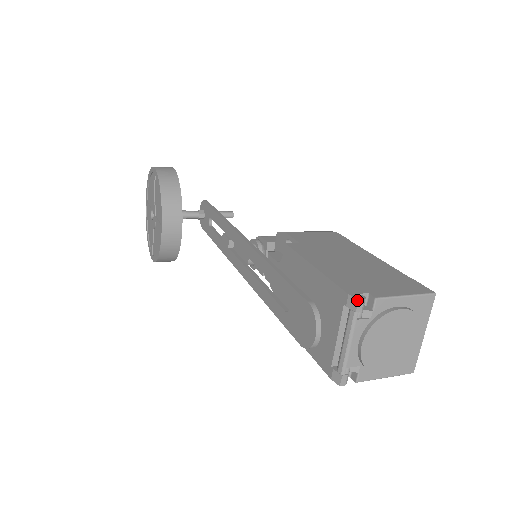
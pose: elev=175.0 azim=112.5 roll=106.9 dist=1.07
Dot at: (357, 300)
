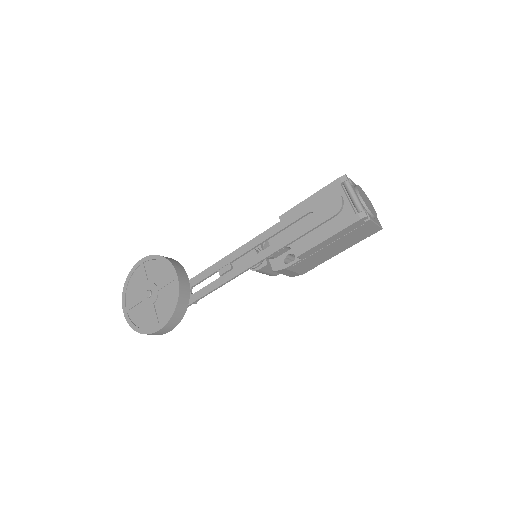
Dot at: (345, 175)
